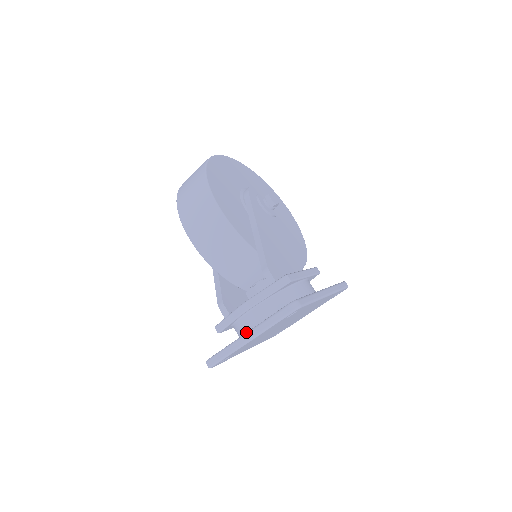
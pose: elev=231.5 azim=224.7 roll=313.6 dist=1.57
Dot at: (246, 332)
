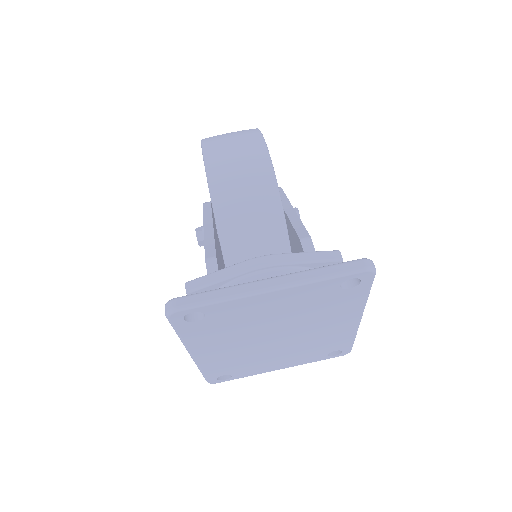
Dot at: occluded
